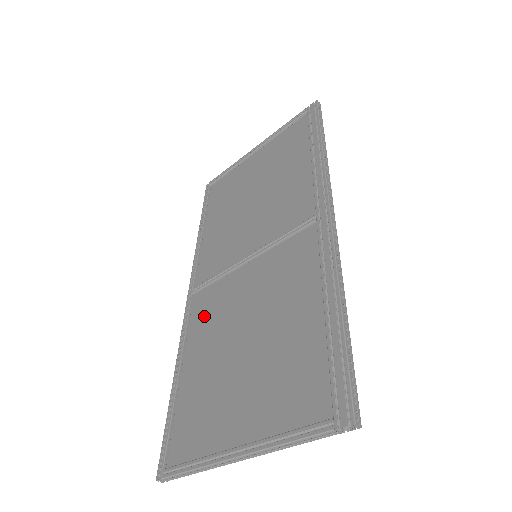
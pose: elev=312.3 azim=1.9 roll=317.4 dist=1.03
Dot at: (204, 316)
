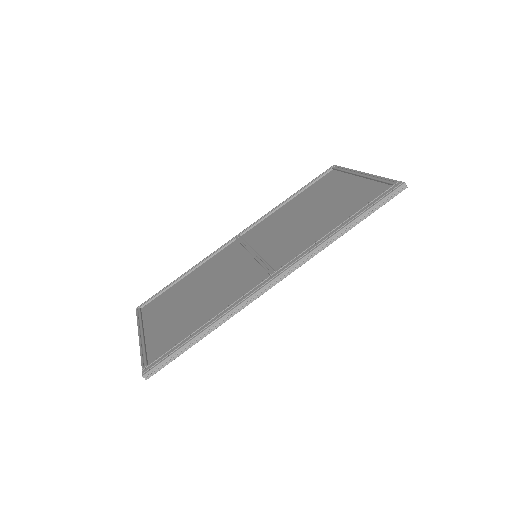
Dot at: (220, 258)
